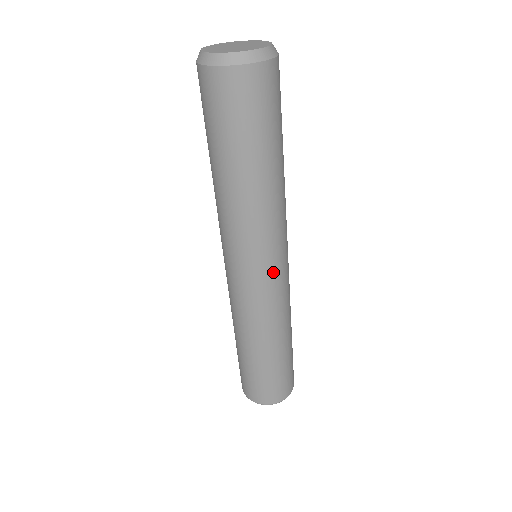
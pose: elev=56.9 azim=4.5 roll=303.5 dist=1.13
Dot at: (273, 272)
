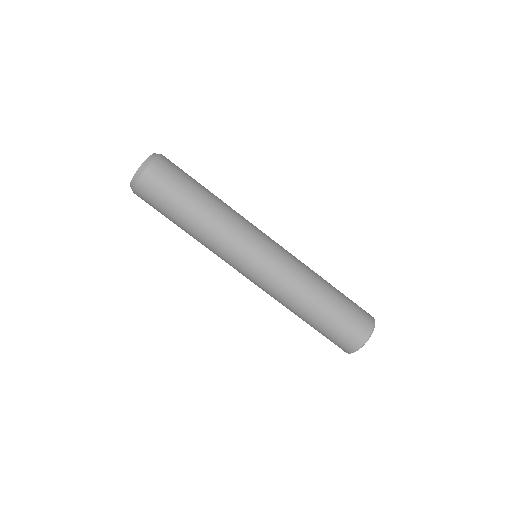
Dot at: (263, 253)
